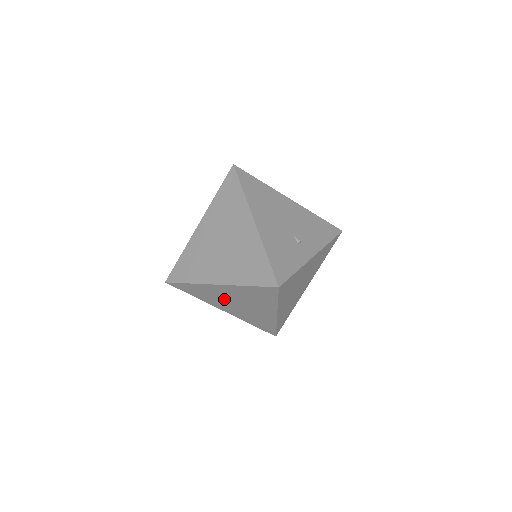
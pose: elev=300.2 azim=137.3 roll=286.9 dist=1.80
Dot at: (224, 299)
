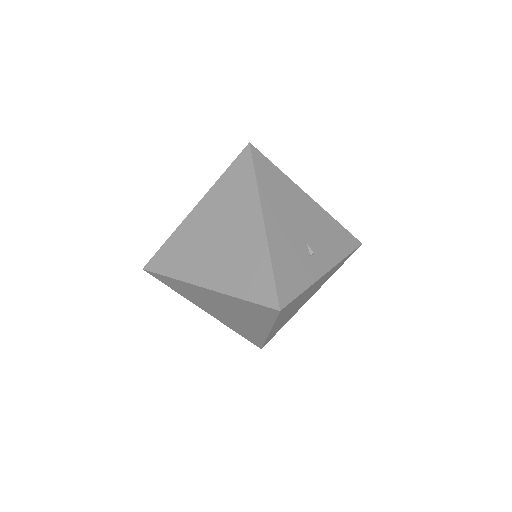
Dot at: (209, 302)
